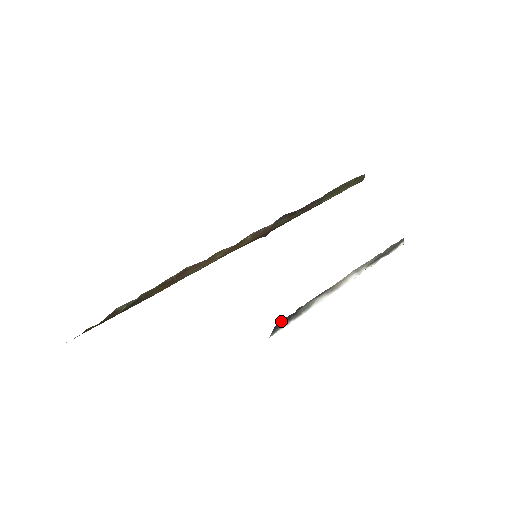
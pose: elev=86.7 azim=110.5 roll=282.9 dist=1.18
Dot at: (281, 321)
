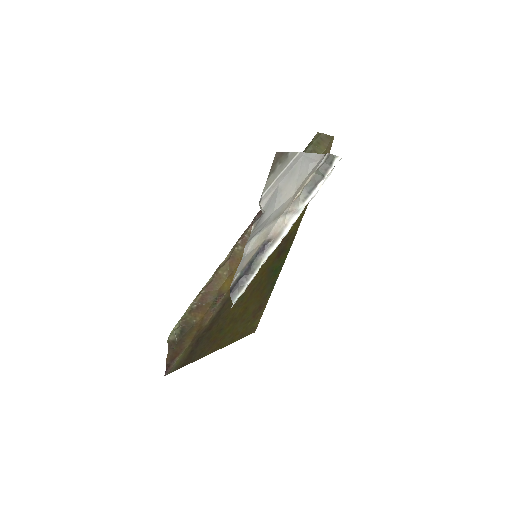
Dot at: (234, 287)
